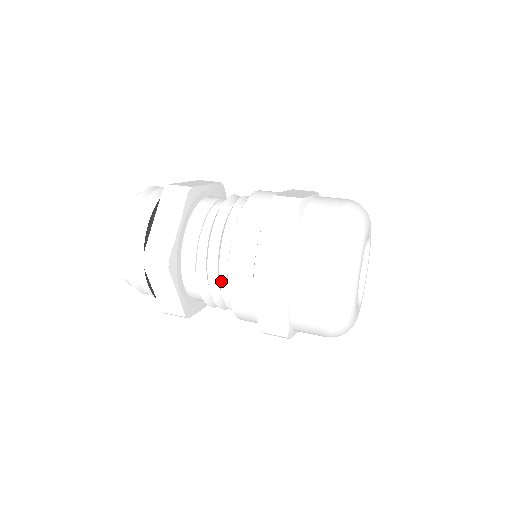
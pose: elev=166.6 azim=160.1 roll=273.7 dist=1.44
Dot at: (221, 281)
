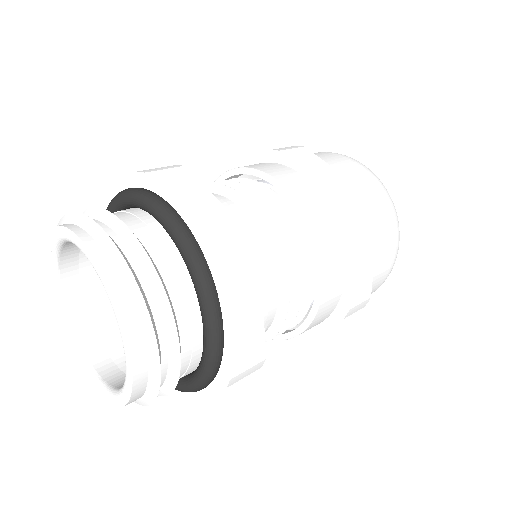
Dot at: (287, 327)
